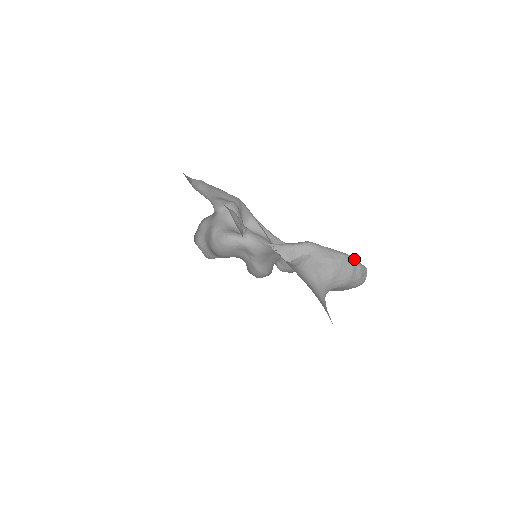
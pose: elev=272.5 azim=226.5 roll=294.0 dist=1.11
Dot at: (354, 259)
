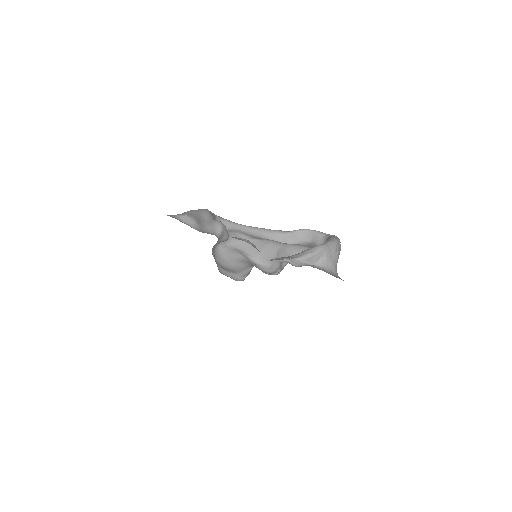
Dot at: (338, 239)
